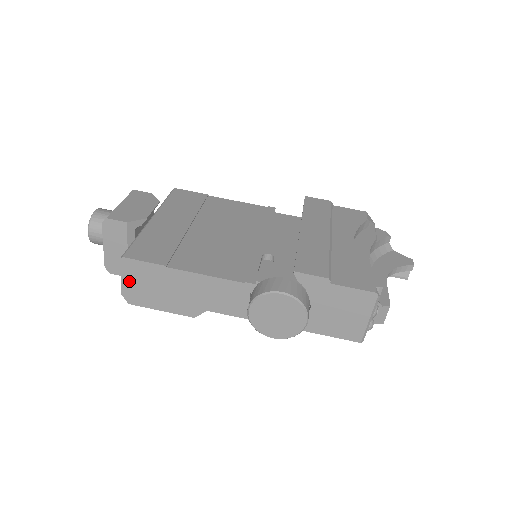
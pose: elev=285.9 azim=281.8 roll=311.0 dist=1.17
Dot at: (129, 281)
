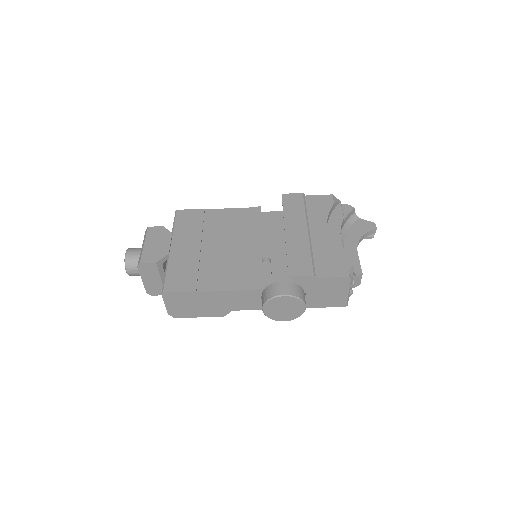
Dot at: (171, 305)
